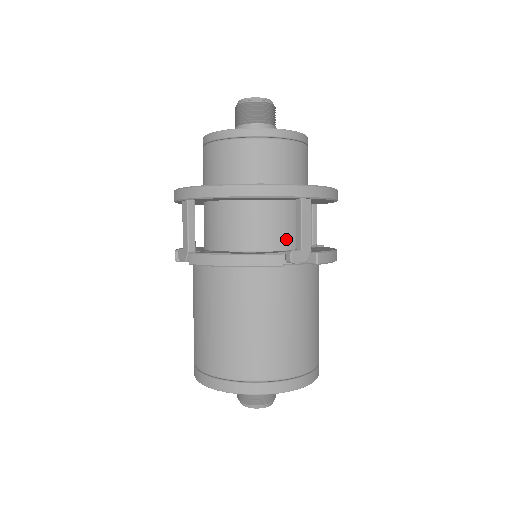
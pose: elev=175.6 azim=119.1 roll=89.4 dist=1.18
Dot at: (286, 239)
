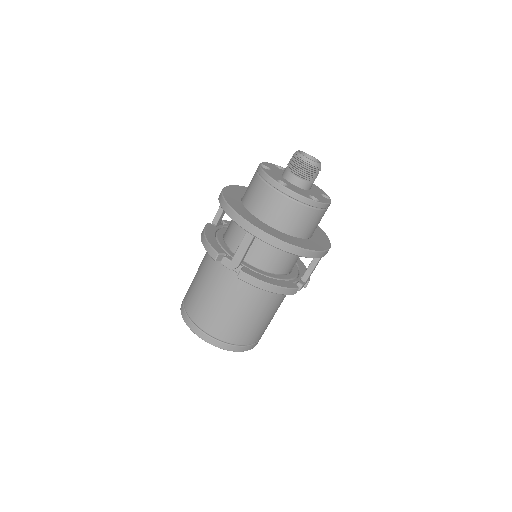
Dot at: (293, 266)
